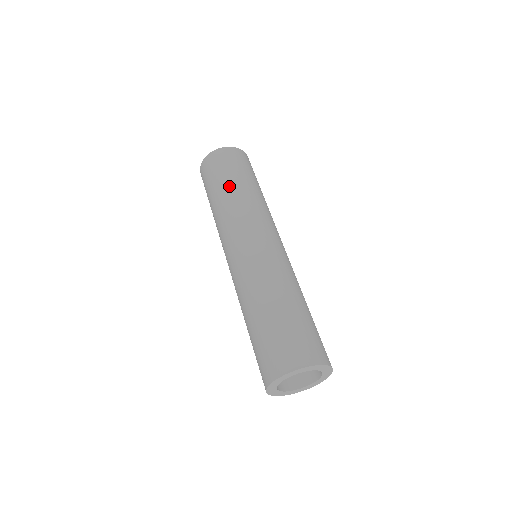
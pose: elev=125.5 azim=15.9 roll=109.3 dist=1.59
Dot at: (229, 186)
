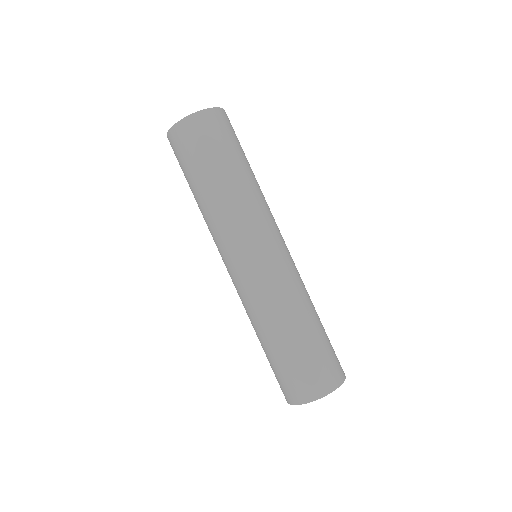
Dot at: (194, 193)
